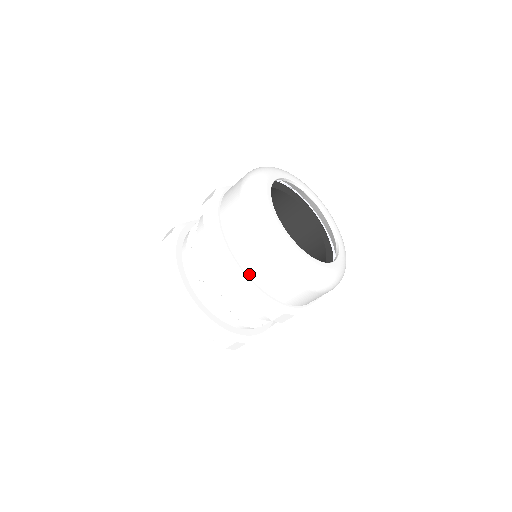
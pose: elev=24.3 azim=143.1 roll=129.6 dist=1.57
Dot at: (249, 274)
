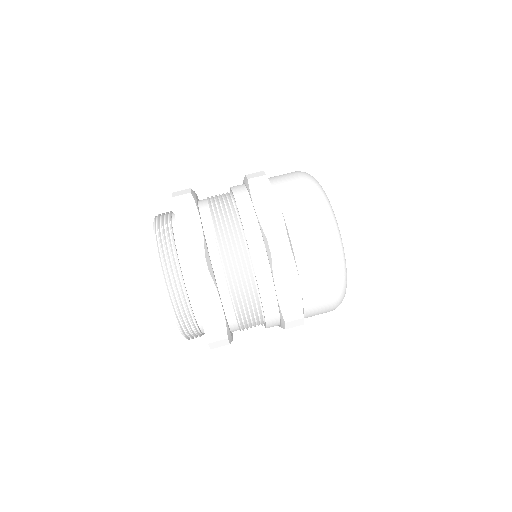
Dot at: occluded
